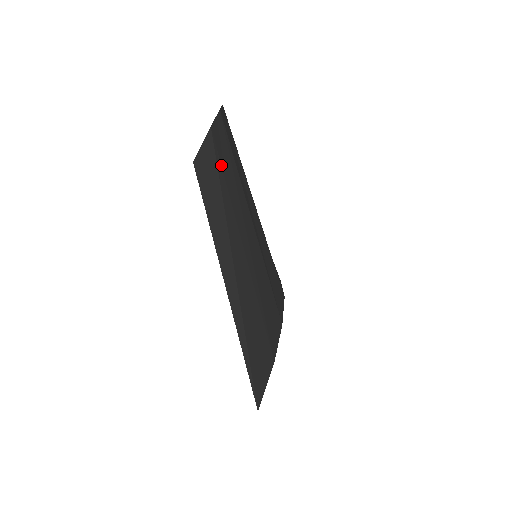
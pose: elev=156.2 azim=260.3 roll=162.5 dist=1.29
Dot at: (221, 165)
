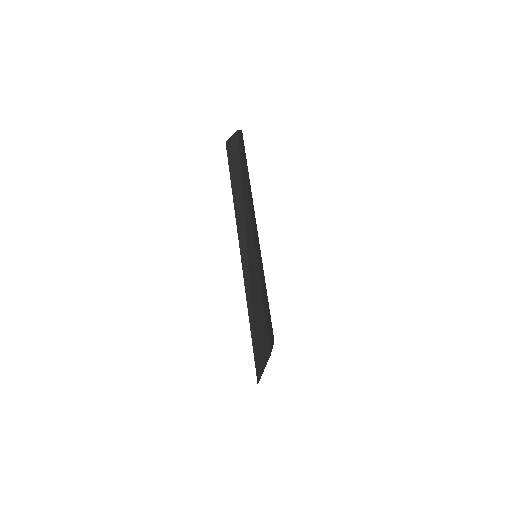
Dot at: (241, 156)
